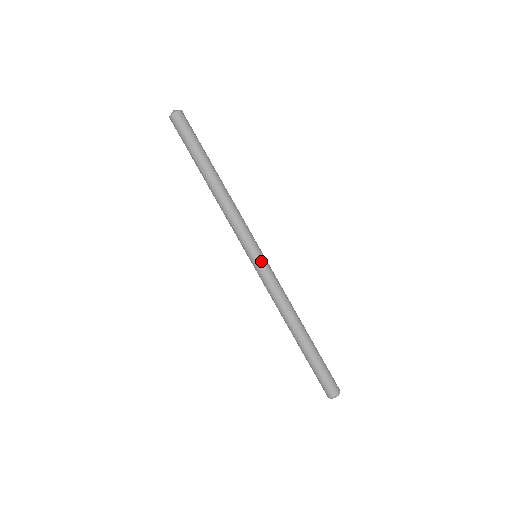
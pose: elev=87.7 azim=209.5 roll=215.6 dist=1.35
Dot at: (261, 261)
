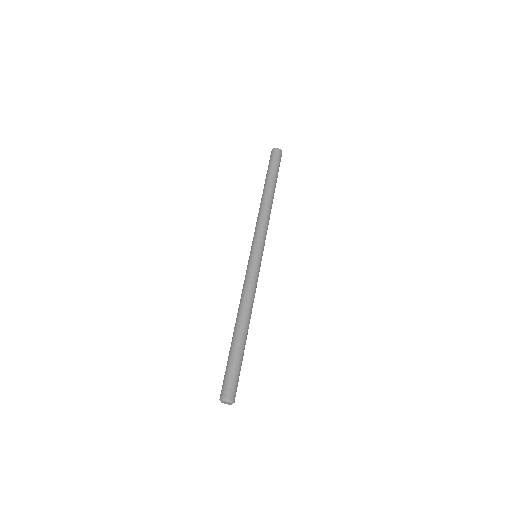
Dot at: (256, 258)
